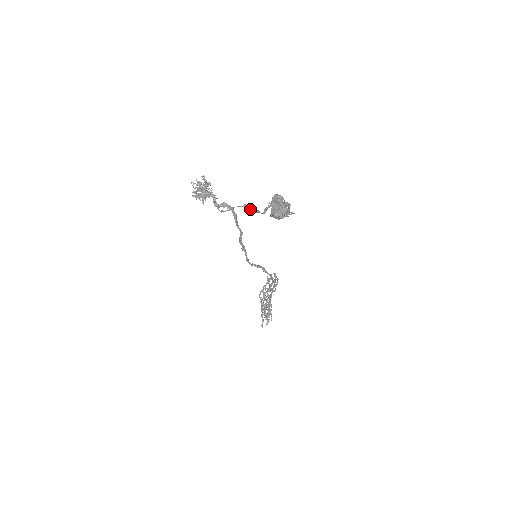
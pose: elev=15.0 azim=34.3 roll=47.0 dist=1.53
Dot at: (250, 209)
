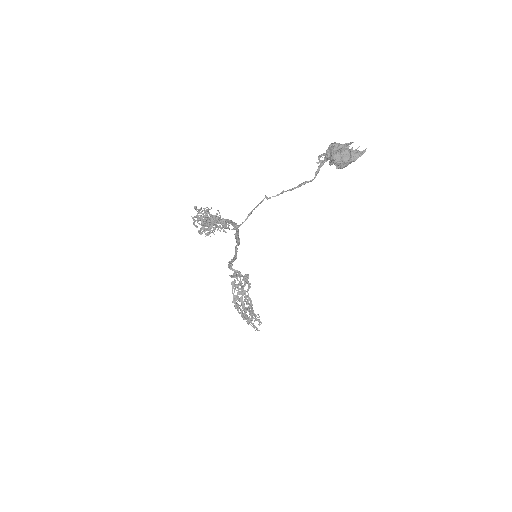
Dot at: (277, 195)
